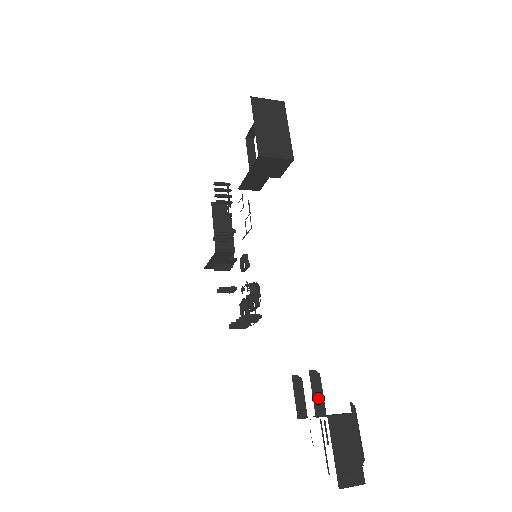
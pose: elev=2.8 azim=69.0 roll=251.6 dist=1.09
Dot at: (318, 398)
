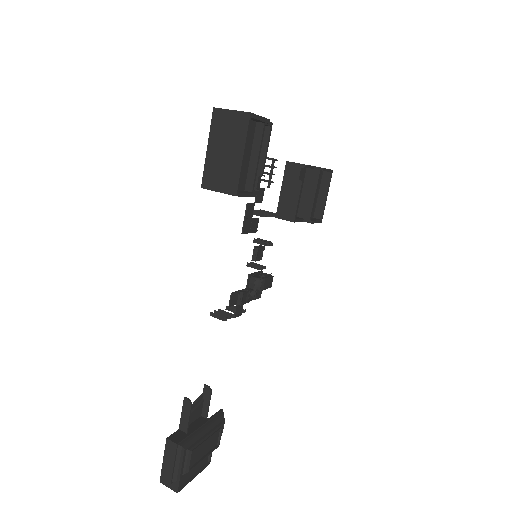
Dot at: (184, 419)
